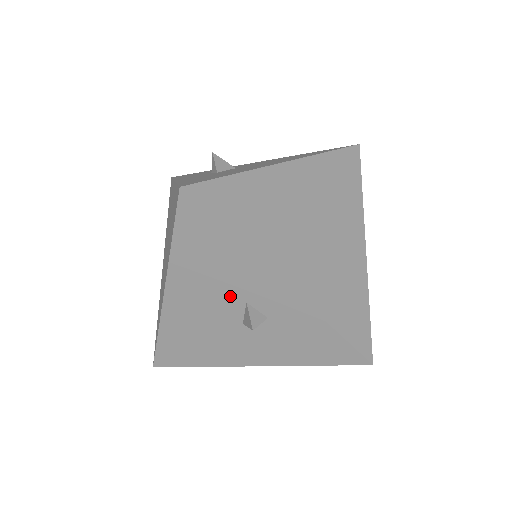
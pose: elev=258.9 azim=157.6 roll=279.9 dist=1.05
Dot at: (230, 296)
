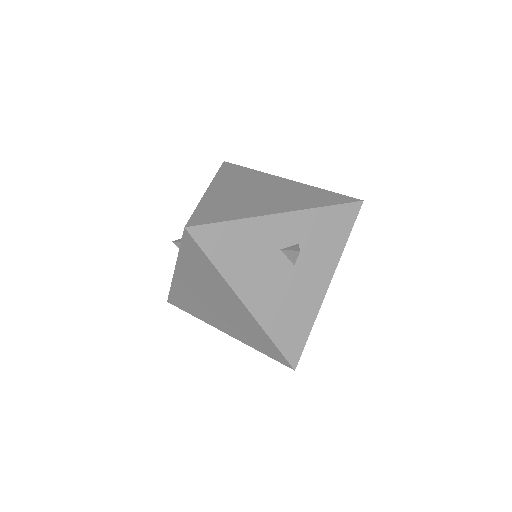
Dot at: (270, 257)
